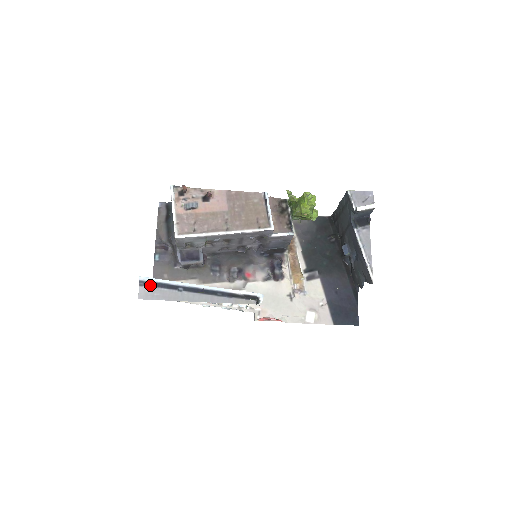
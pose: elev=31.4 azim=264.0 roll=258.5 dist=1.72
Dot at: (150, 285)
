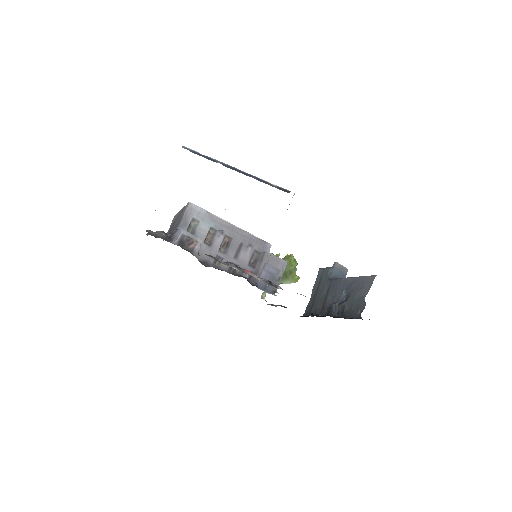
Dot at: occluded
